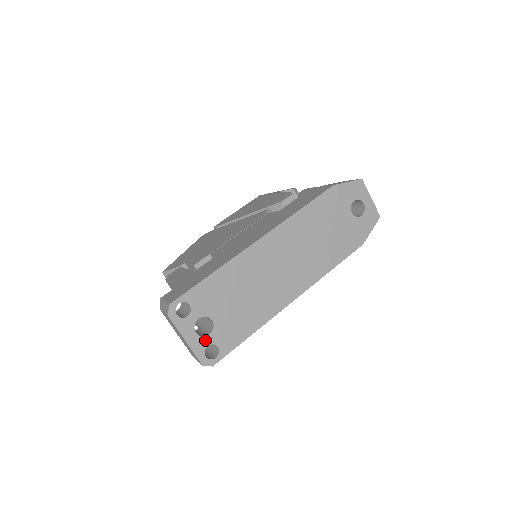
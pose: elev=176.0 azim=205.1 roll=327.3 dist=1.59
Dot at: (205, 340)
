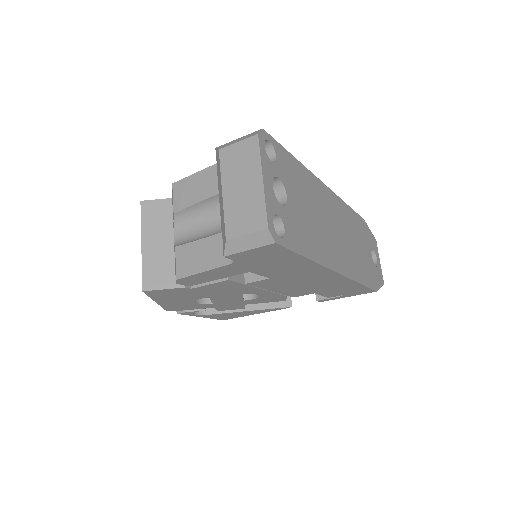
Dot at: (277, 205)
